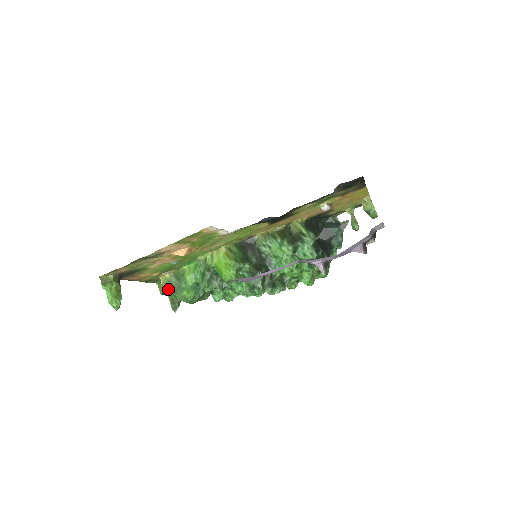
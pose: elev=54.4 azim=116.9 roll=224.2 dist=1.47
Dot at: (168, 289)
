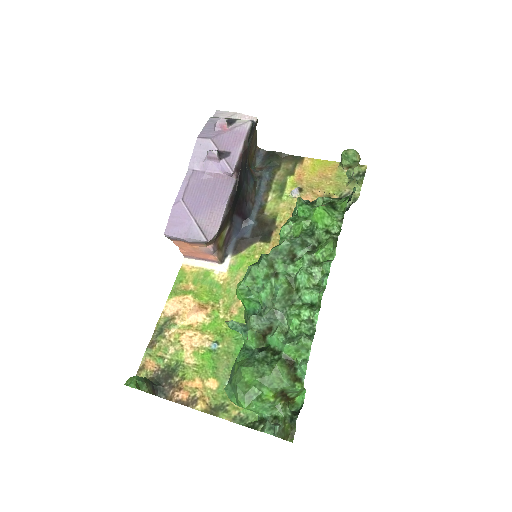
Dot at: (226, 387)
